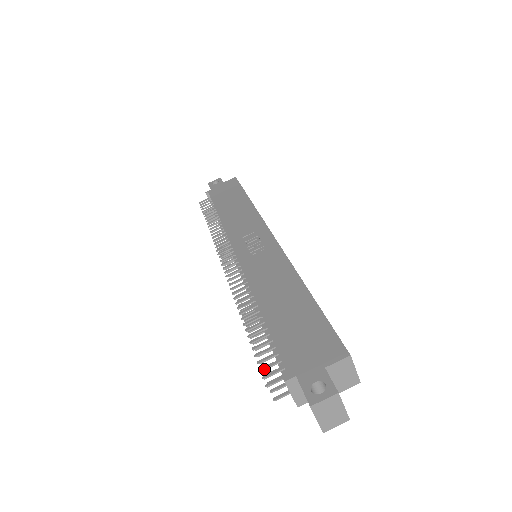
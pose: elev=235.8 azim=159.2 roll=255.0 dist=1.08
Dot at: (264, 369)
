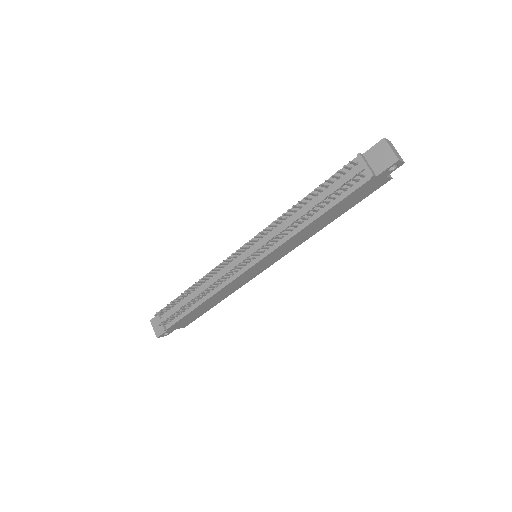
Dot at: (339, 171)
